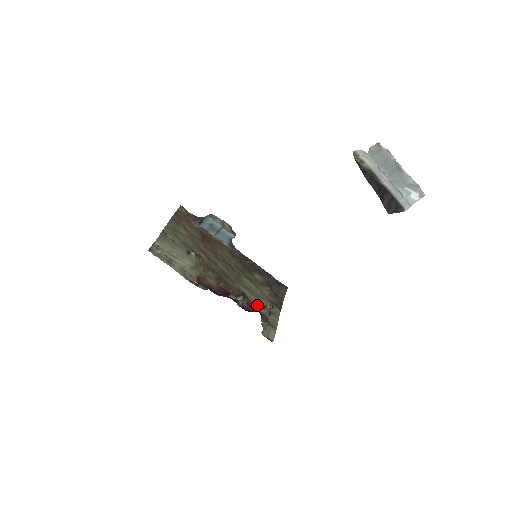
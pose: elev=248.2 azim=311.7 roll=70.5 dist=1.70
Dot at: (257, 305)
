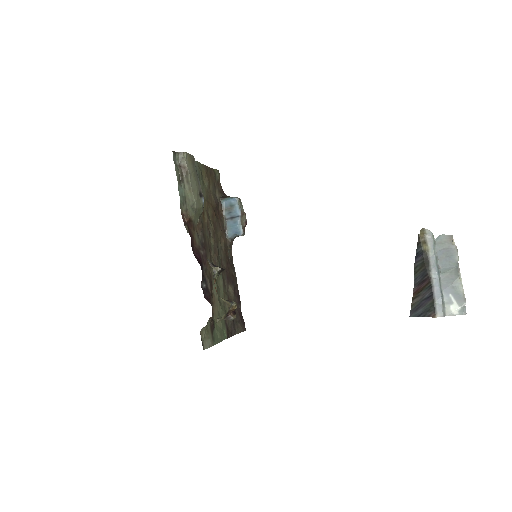
Dot at: (214, 307)
